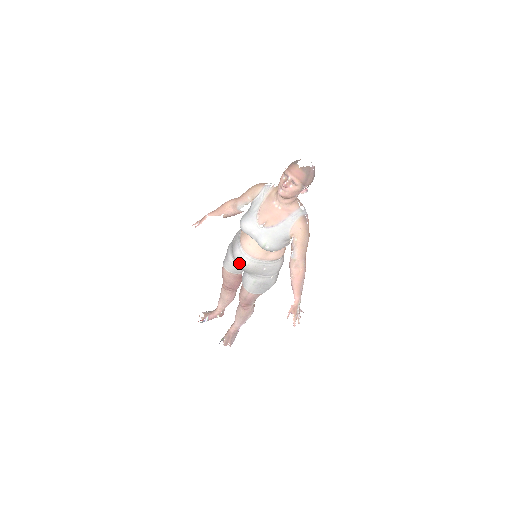
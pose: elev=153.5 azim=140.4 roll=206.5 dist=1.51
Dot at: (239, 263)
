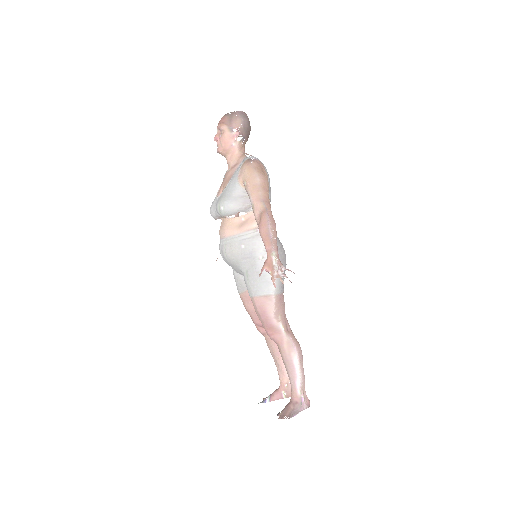
Dot at: (223, 258)
